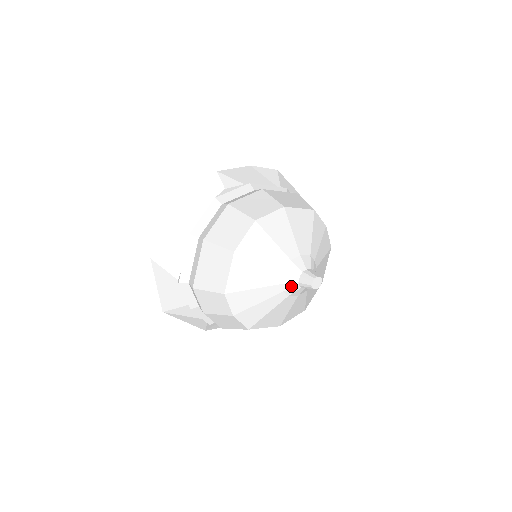
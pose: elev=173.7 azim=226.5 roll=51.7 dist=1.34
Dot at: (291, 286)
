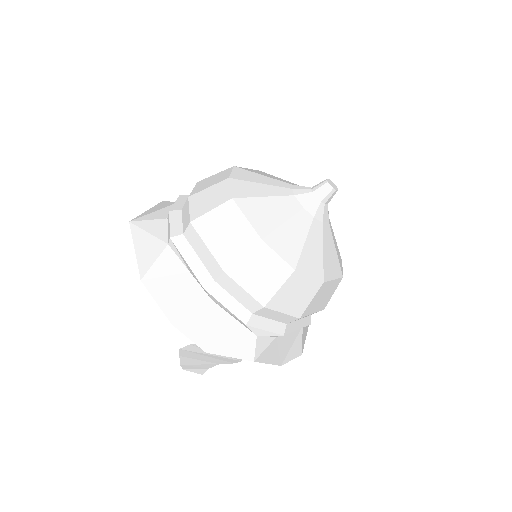
Dot at: (302, 188)
